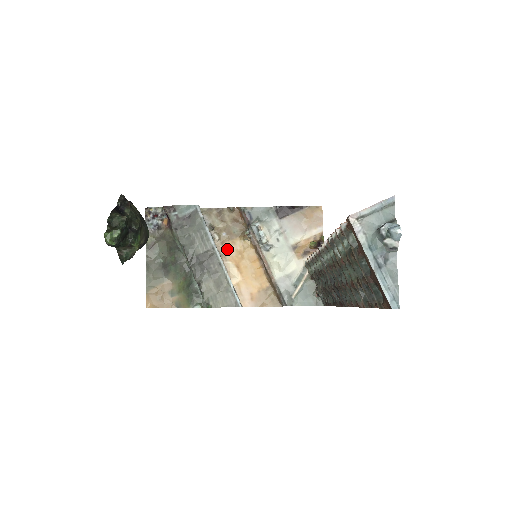
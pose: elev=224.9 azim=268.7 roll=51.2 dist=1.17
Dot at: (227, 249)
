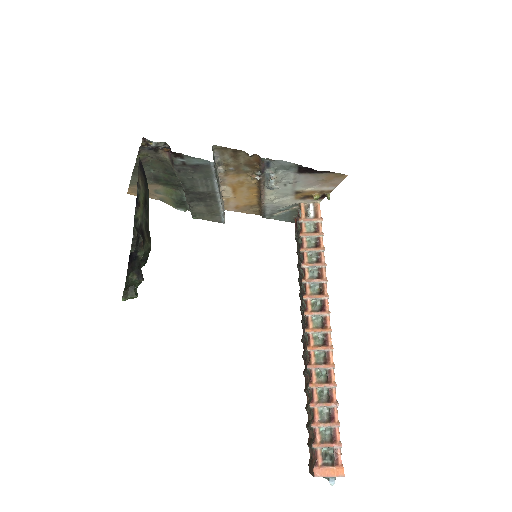
Dot at: (229, 178)
